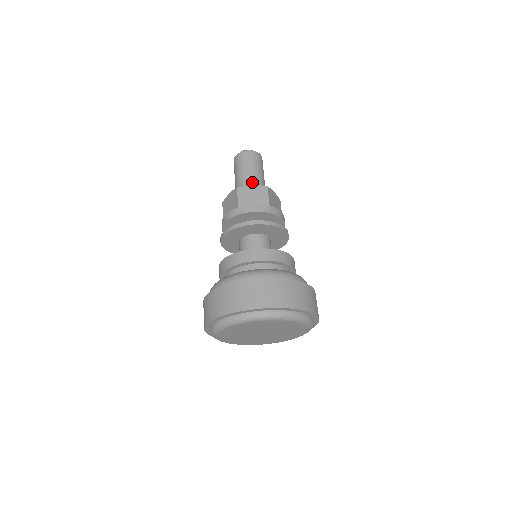
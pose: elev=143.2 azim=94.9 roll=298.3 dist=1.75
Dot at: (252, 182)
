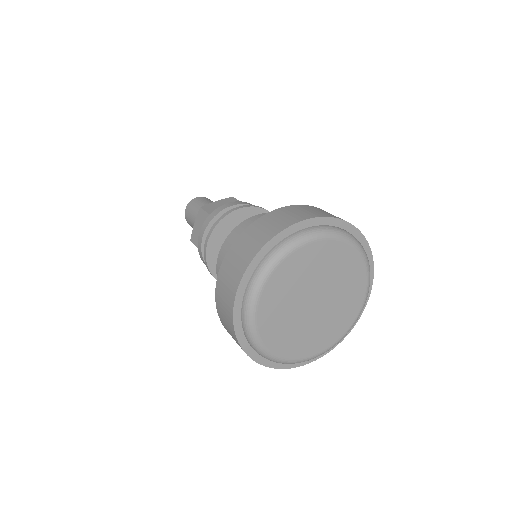
Dot at: occluded
